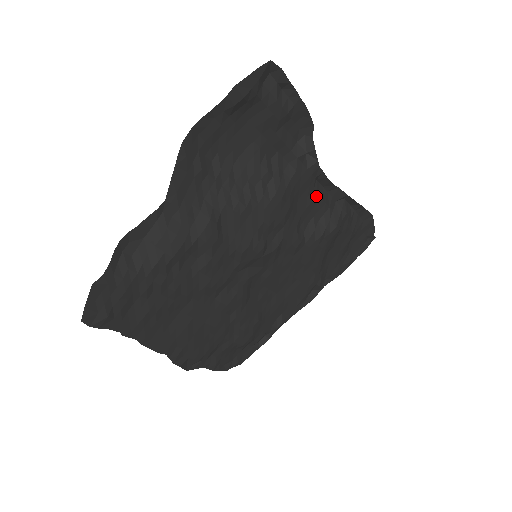
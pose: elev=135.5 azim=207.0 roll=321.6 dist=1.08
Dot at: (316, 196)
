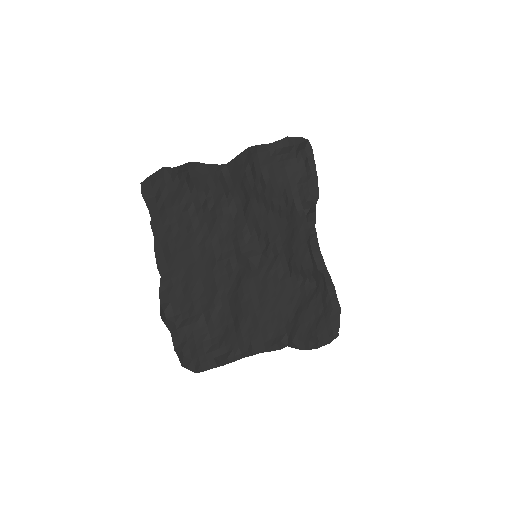
Dot at: (307, 249)
